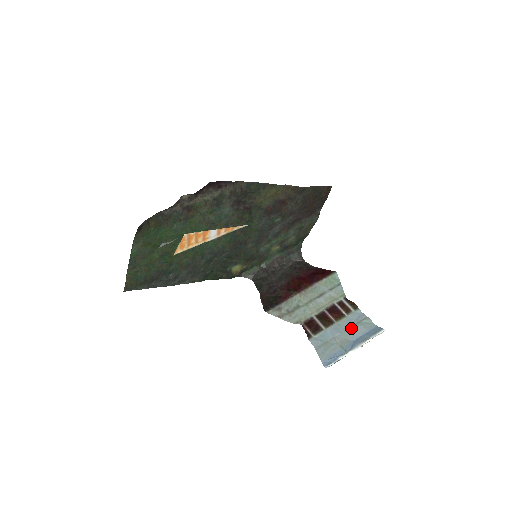
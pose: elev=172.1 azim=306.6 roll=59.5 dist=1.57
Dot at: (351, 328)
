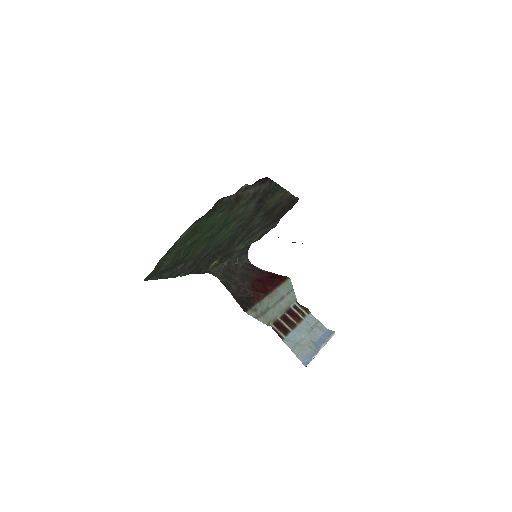
Dot at: (311, 330)
